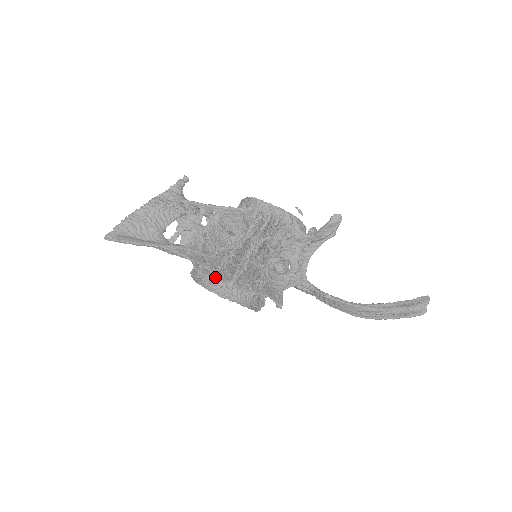
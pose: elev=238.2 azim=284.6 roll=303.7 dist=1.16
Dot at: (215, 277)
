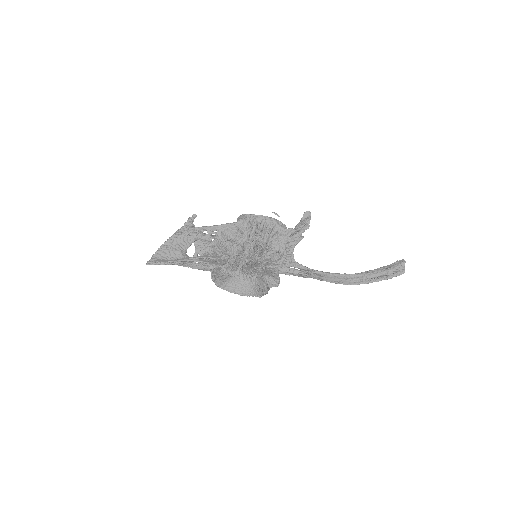
Dot at: (225, 270)
